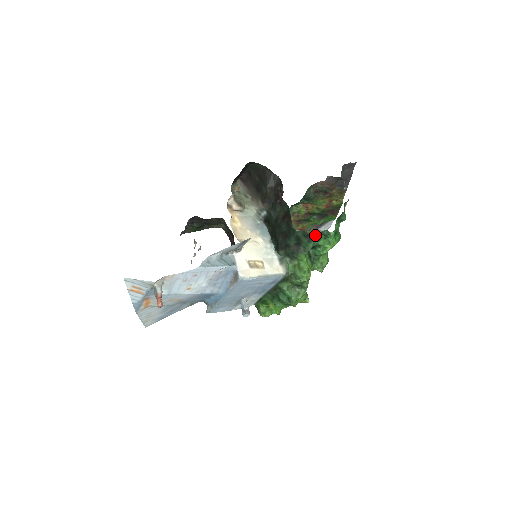
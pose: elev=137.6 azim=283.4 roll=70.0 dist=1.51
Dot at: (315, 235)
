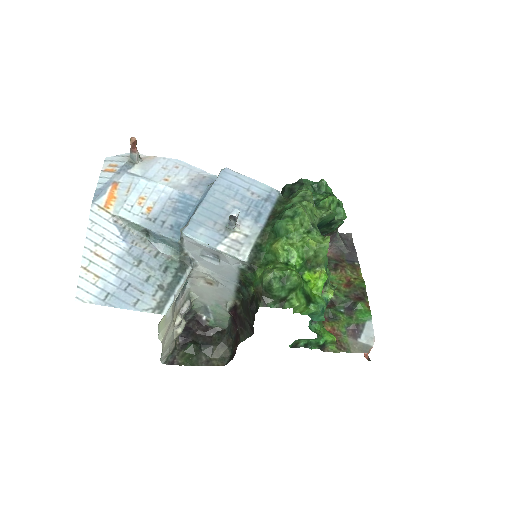
Dot at: (305, 180)
